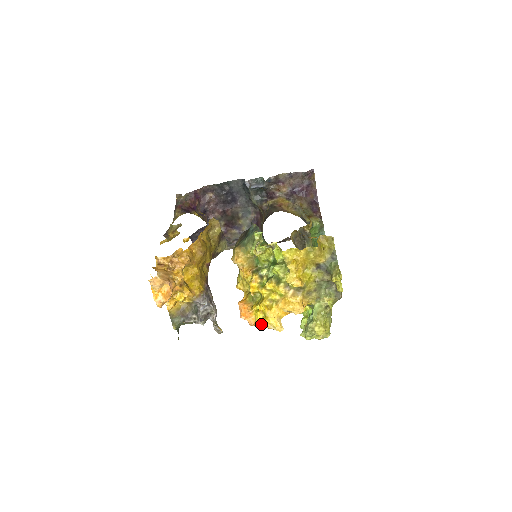
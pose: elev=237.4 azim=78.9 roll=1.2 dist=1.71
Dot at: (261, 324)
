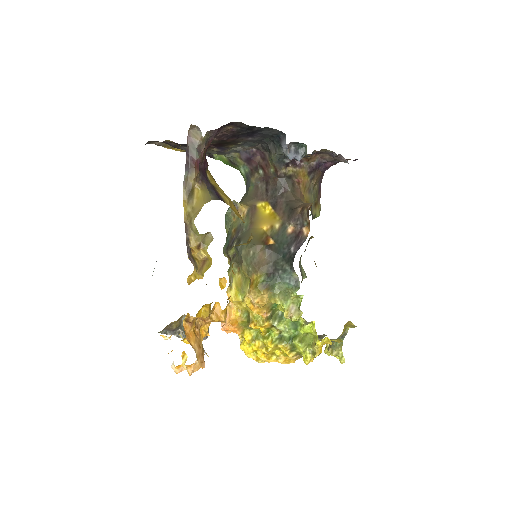
Dot at: (247, 356)
